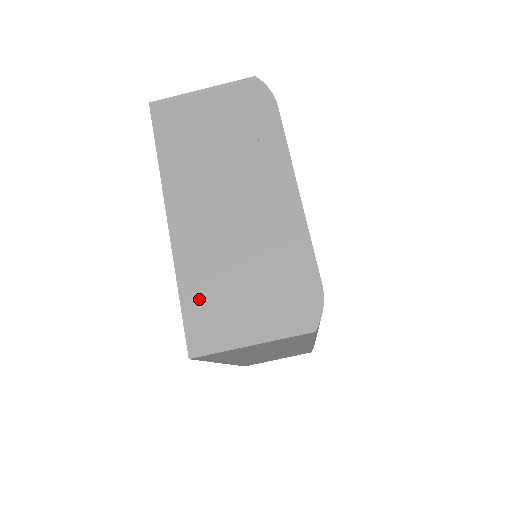
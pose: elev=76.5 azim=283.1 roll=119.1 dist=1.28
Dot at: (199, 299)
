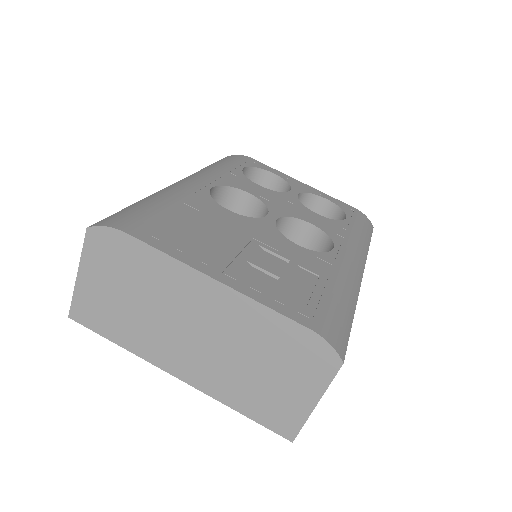
Dot at: (254, 406)
